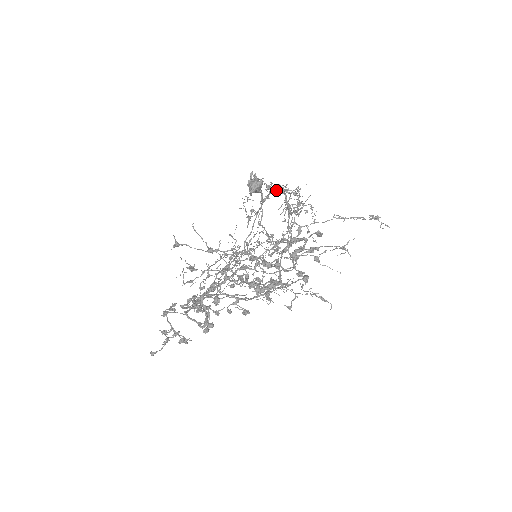
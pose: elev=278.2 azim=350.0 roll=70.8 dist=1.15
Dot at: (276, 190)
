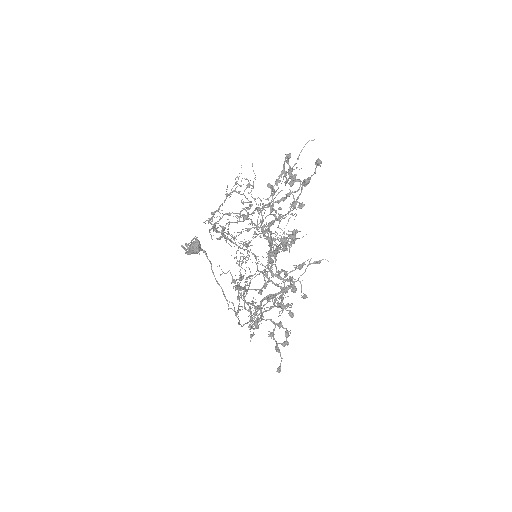
Dot at: (222, 203)
